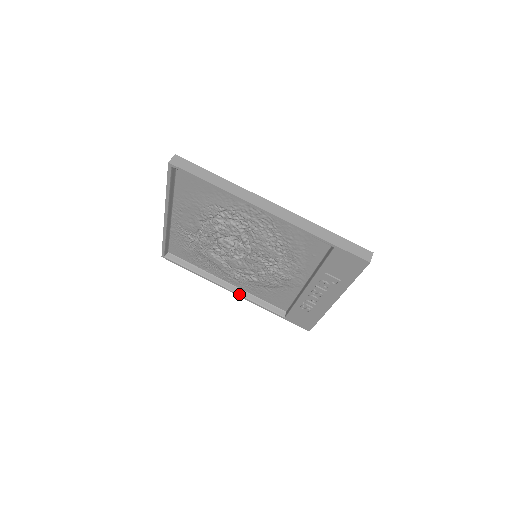
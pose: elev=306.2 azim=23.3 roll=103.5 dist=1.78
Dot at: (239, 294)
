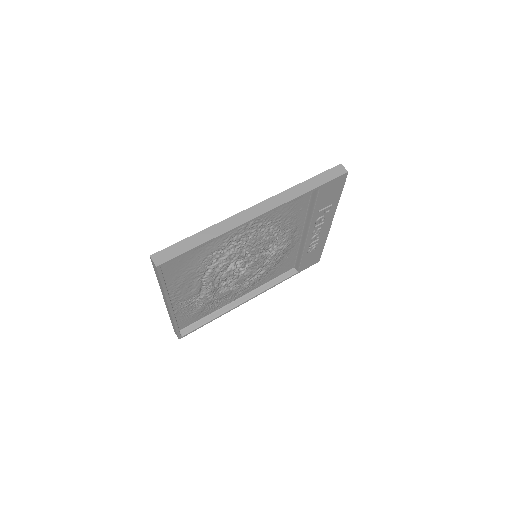
Dot at: (256, 295)
